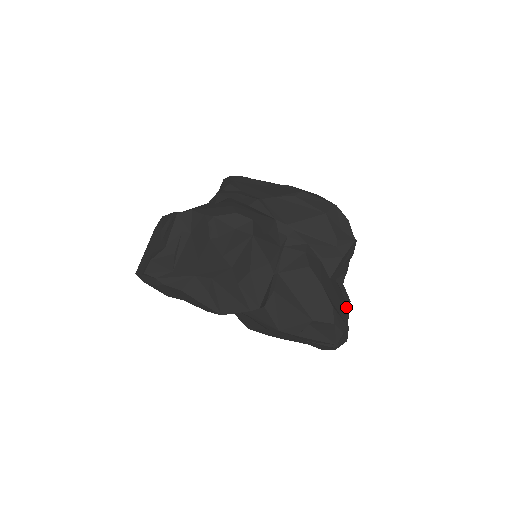
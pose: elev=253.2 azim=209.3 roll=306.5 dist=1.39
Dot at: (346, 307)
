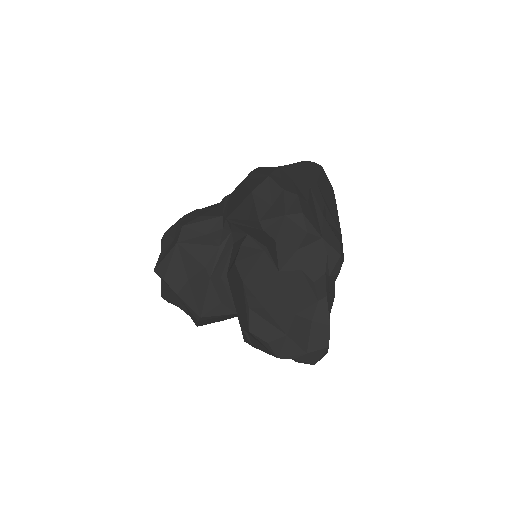
Dot at: (307, 306)
